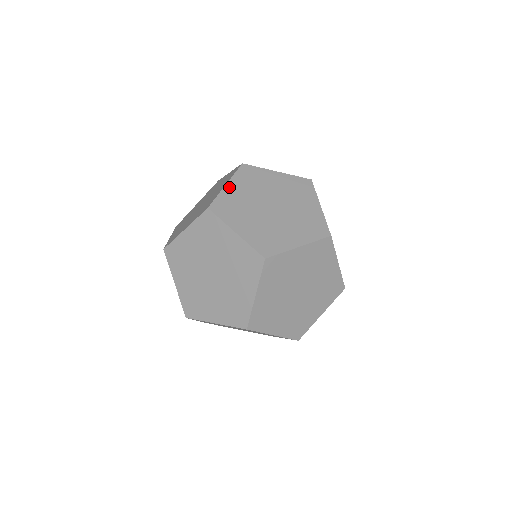
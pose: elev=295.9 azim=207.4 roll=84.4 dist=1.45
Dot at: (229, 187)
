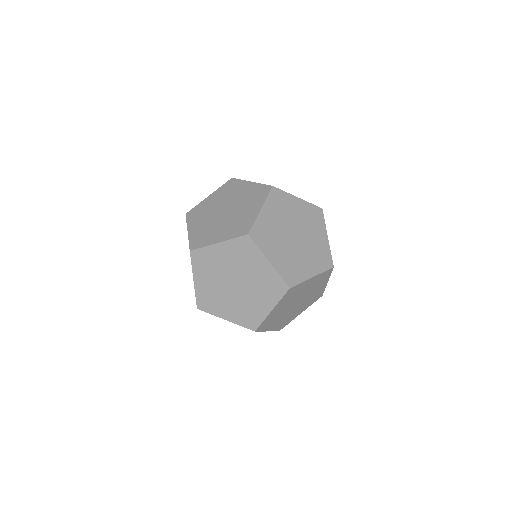
Dot at: (190, 230)
